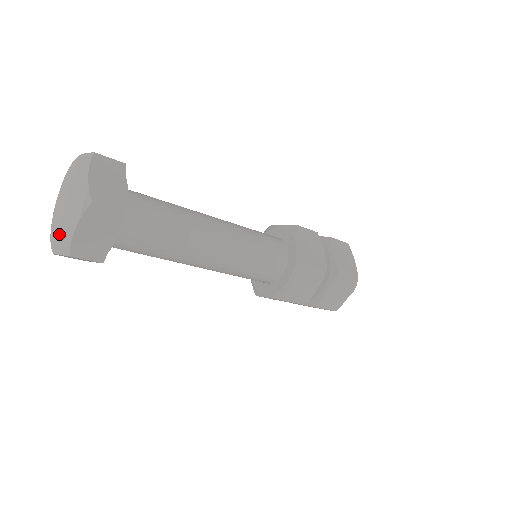
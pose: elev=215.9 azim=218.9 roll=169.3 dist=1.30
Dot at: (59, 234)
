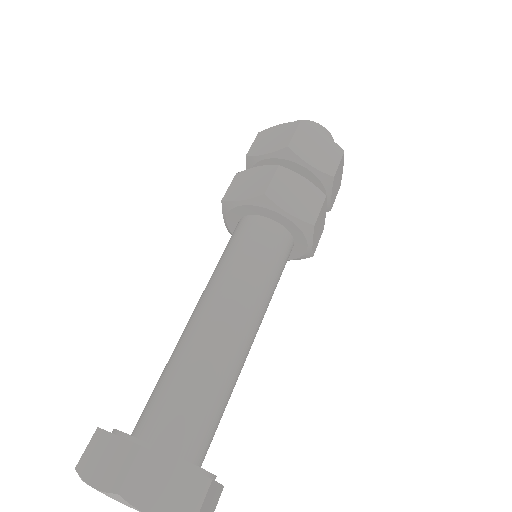
Dot at: out of frame
